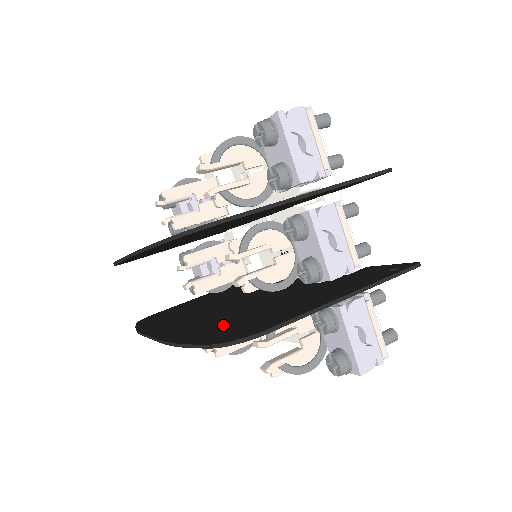
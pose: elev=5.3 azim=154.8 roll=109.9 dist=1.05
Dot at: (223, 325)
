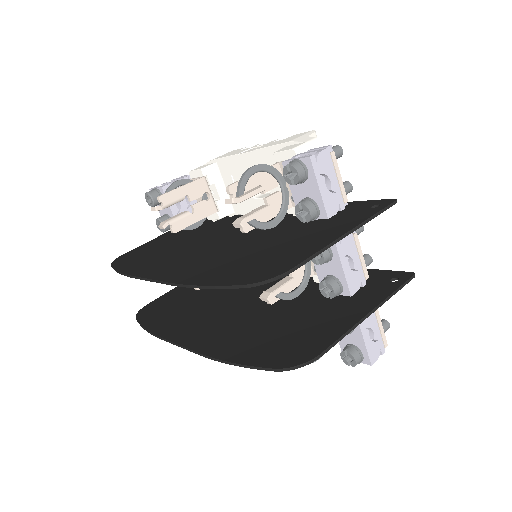
Dot at: (262, 340)
